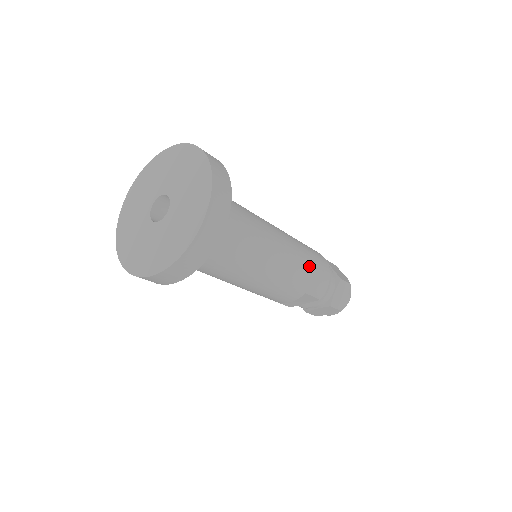
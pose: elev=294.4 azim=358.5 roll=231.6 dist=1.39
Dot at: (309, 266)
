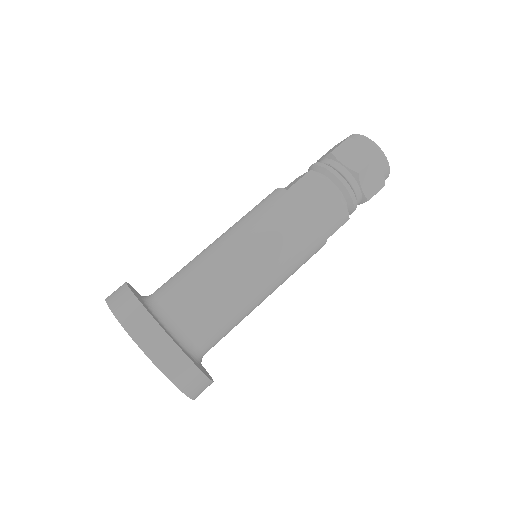
Dot at: (308, 228)
